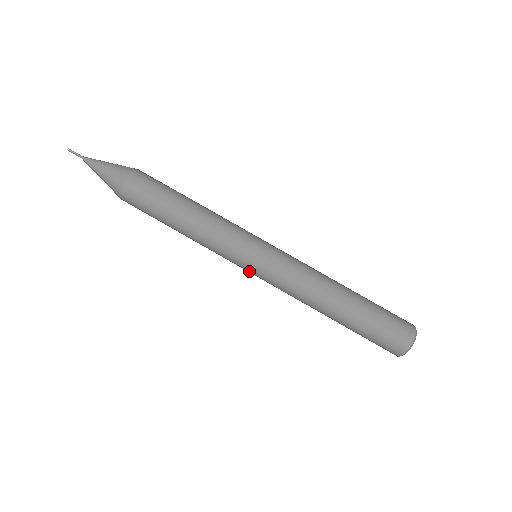
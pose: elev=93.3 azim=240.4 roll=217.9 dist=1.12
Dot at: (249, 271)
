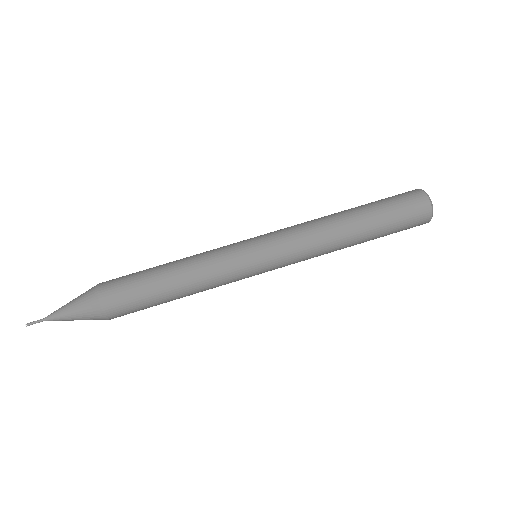
Dot at: (261, 261)
